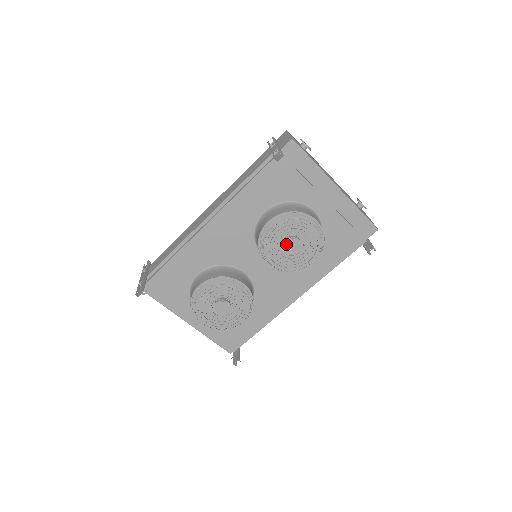
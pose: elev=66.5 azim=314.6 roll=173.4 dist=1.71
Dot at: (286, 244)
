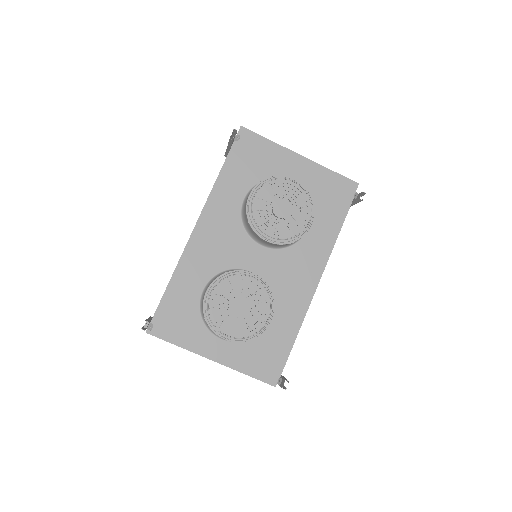
Dot at: (275, 209)
